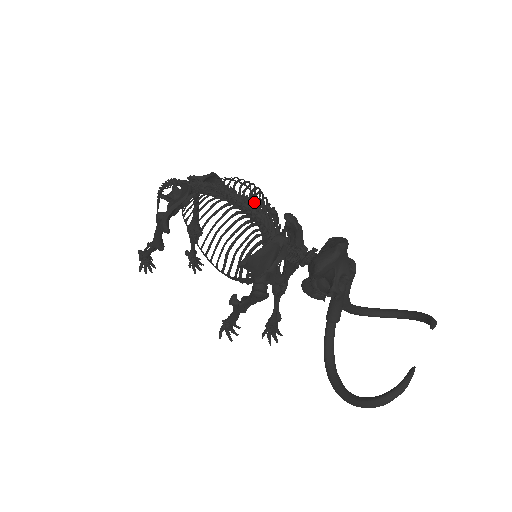
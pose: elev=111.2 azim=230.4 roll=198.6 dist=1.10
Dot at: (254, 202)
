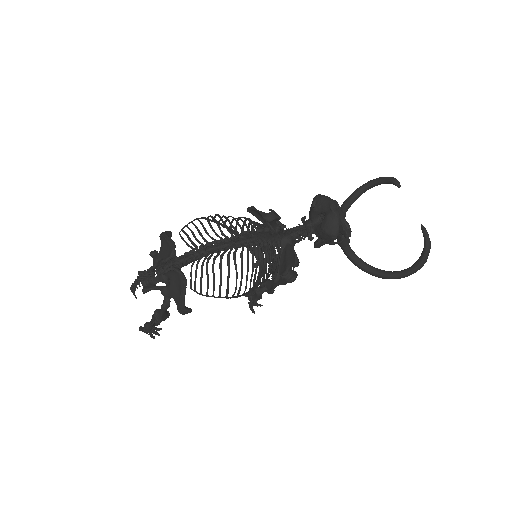
Dot at: (245, 236)
